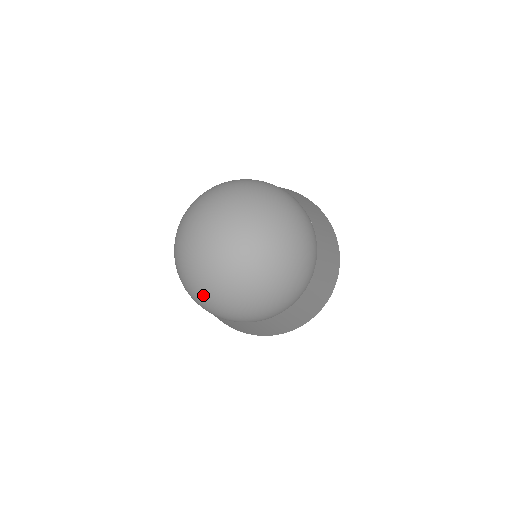
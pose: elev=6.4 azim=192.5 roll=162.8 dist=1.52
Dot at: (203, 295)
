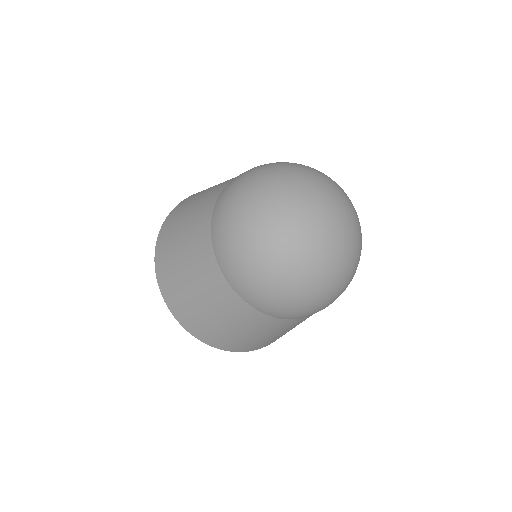
Dot at: (284, 270)
